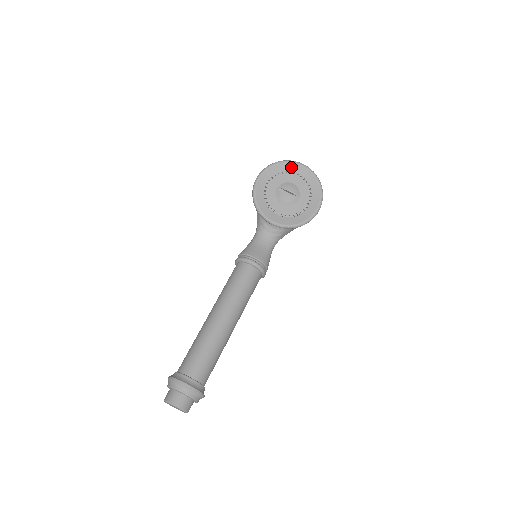
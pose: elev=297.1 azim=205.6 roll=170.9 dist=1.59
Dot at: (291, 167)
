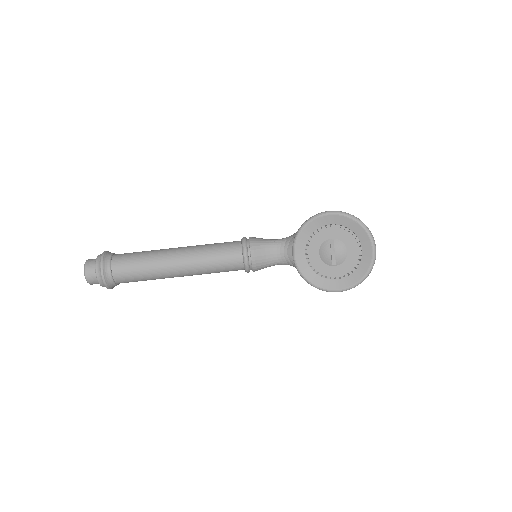
Dot at: (364, 239)
